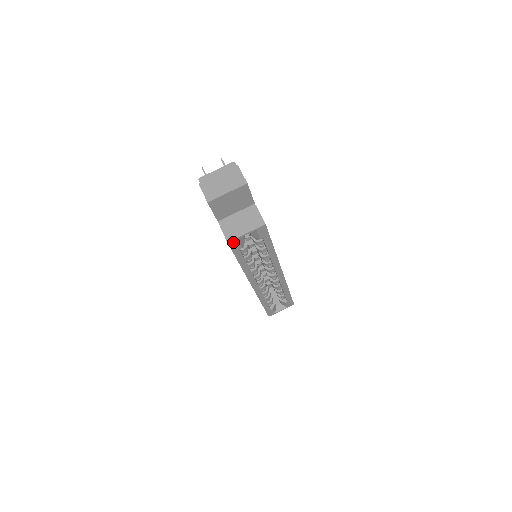
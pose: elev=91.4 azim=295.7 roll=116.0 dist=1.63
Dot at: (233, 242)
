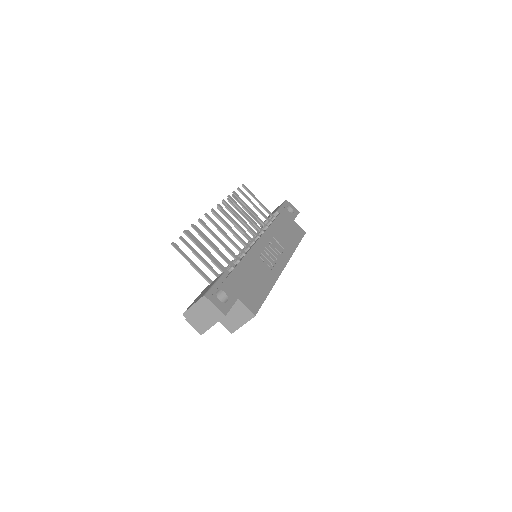
Dot at: (236, 329)
